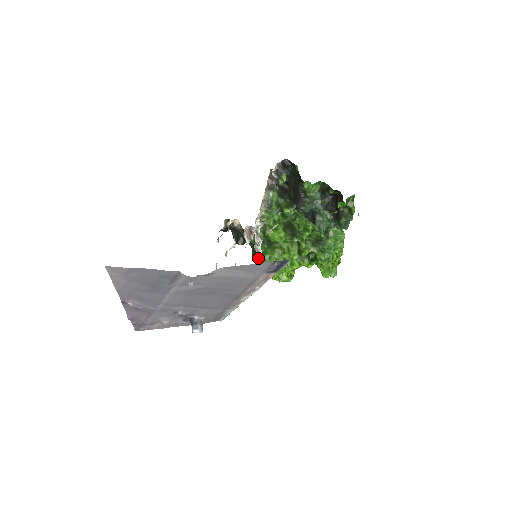
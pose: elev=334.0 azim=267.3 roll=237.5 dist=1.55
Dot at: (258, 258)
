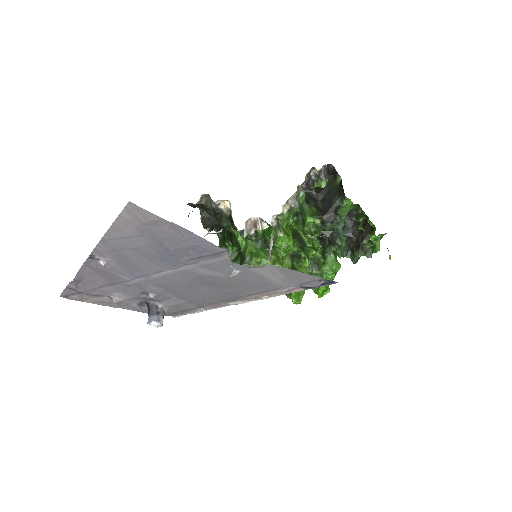
Dot at: occluded
